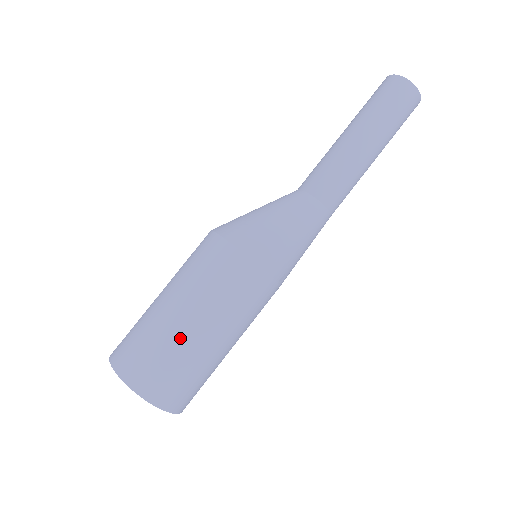
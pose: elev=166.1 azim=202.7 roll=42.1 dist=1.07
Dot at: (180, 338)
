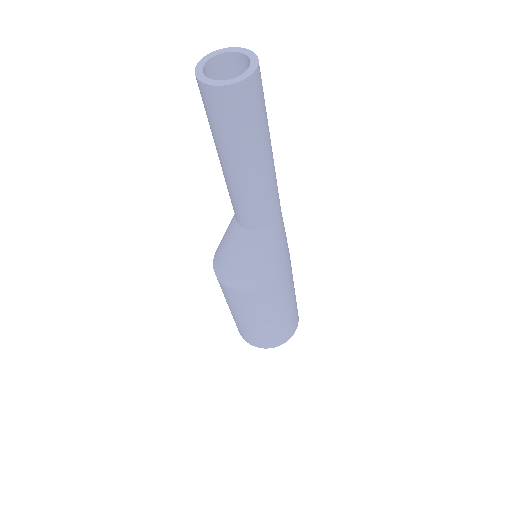
Dot at: (236, 320)
